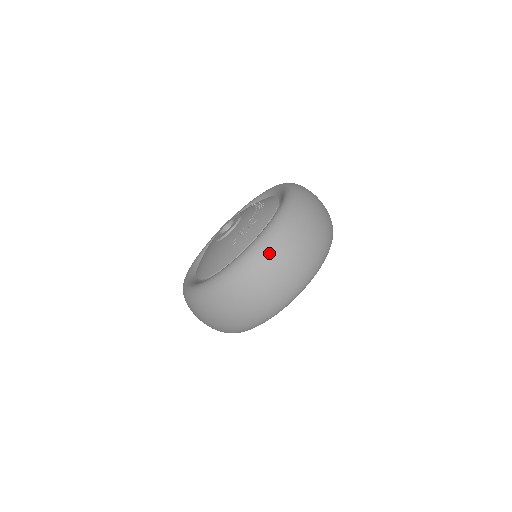
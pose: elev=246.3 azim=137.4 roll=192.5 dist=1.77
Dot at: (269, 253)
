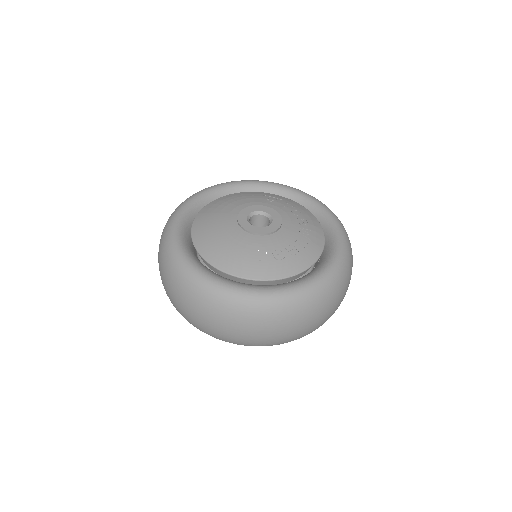
Dot at: (290, 313)
